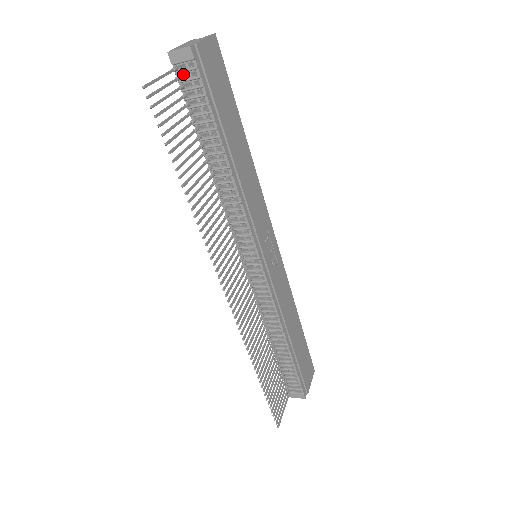
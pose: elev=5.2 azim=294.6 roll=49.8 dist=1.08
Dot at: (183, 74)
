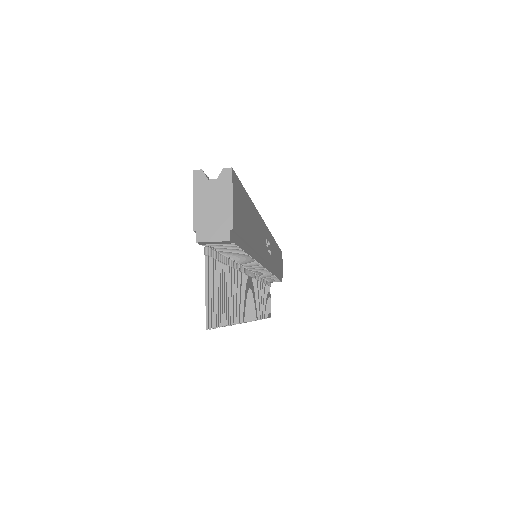
Dot at: occluded
